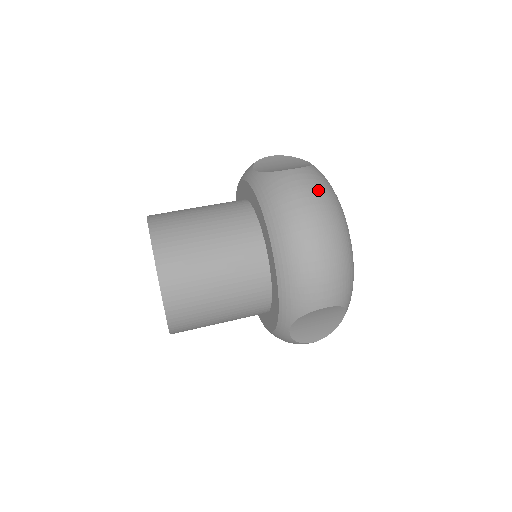
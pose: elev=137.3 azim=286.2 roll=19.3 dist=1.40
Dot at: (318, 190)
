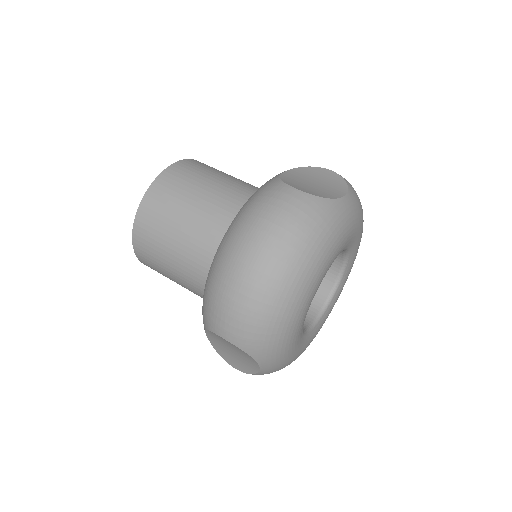
Dot at: (292, 224)
